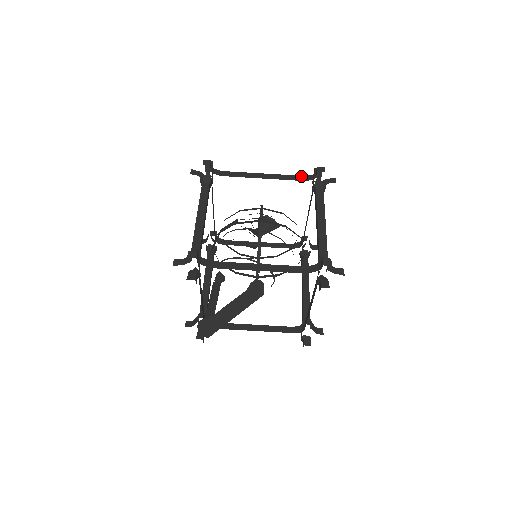
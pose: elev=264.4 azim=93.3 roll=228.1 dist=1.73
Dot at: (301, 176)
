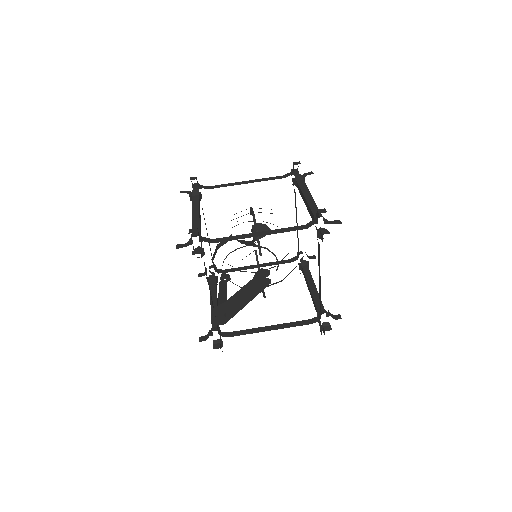
Dot at: (280, 176)
